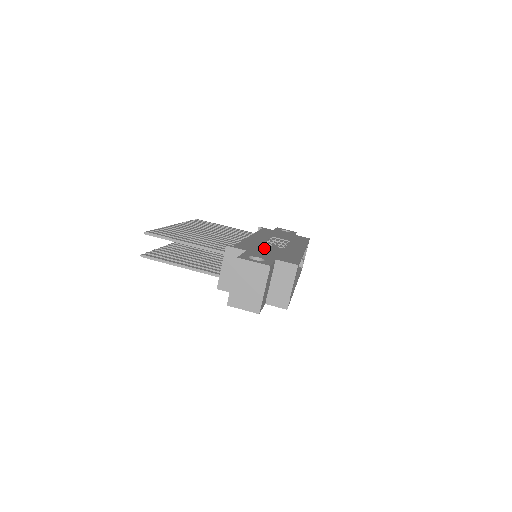
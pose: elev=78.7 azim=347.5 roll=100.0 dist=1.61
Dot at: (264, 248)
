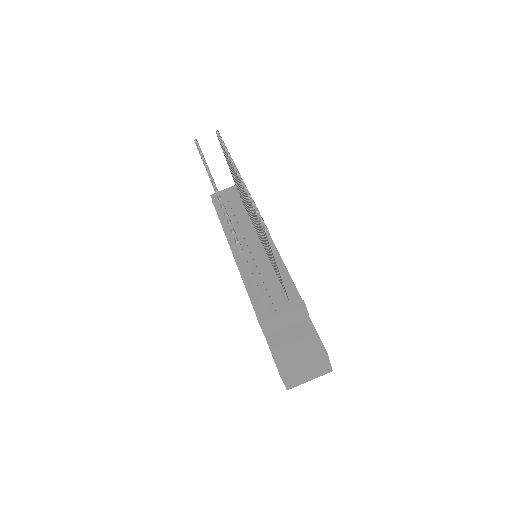
Dot at: occluded
